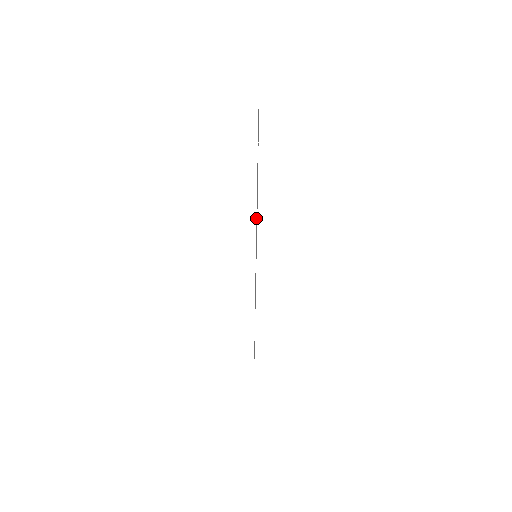
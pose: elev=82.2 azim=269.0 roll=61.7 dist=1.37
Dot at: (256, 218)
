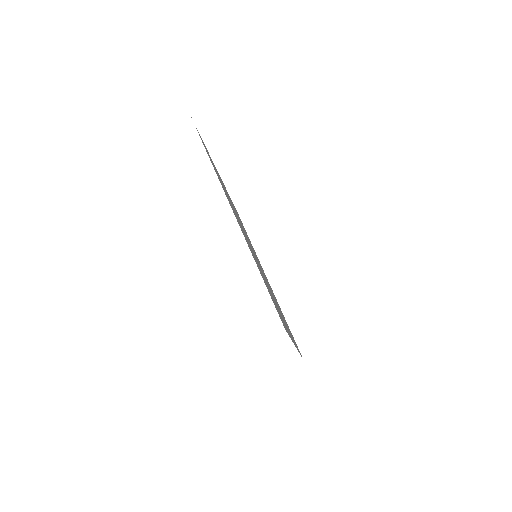
Dot at: occluded
